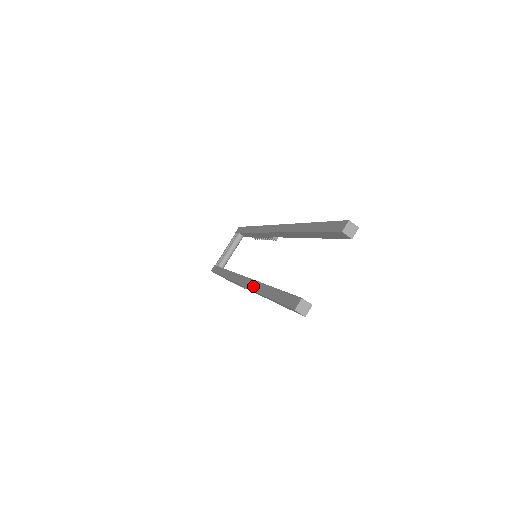
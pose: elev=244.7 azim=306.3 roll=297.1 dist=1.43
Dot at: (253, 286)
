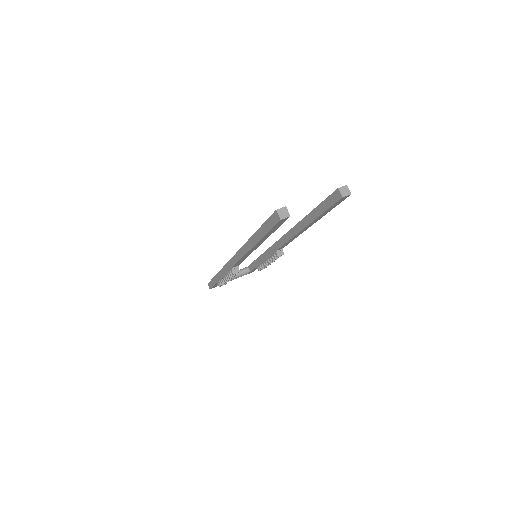
Dot at: occluded
